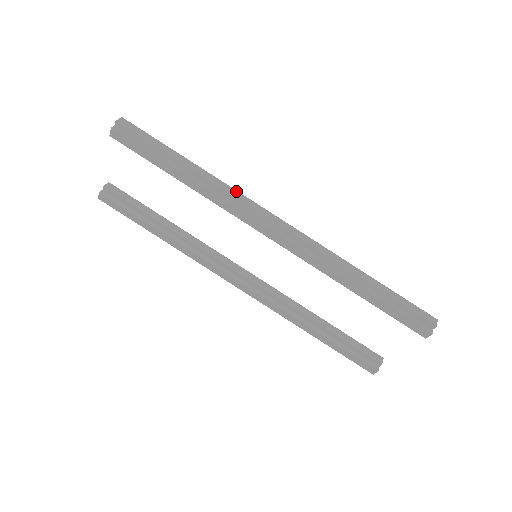
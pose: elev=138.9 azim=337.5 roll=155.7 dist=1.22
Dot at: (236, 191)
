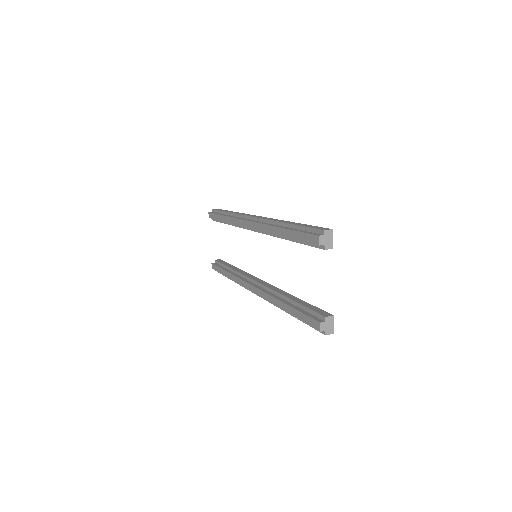
Dot at: occluded
